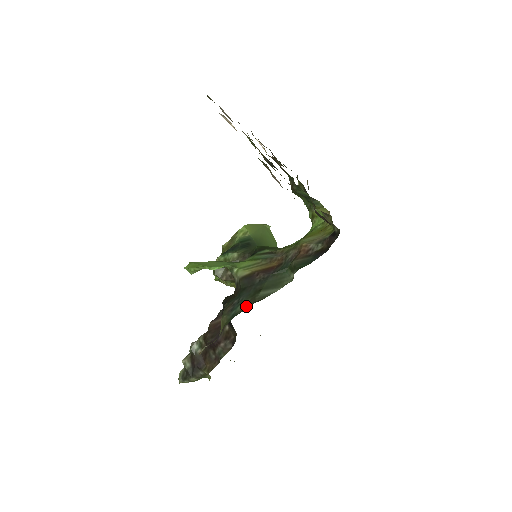
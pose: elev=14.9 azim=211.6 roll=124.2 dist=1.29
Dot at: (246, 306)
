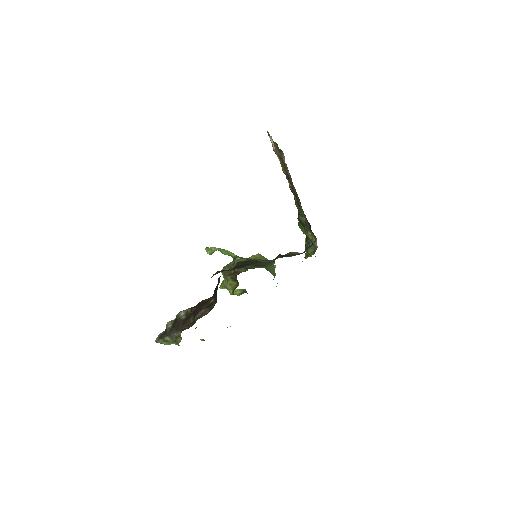
Dot at: (233, 269)
